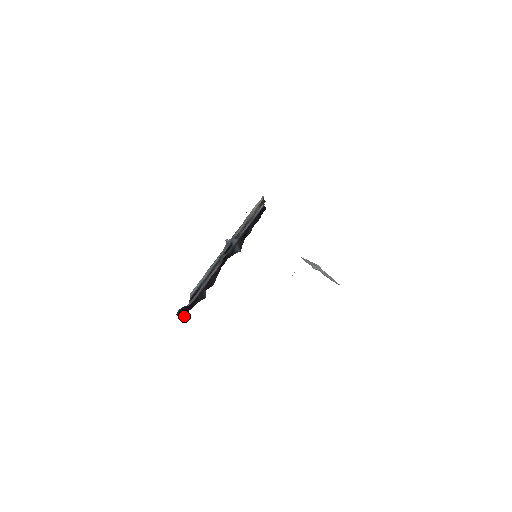
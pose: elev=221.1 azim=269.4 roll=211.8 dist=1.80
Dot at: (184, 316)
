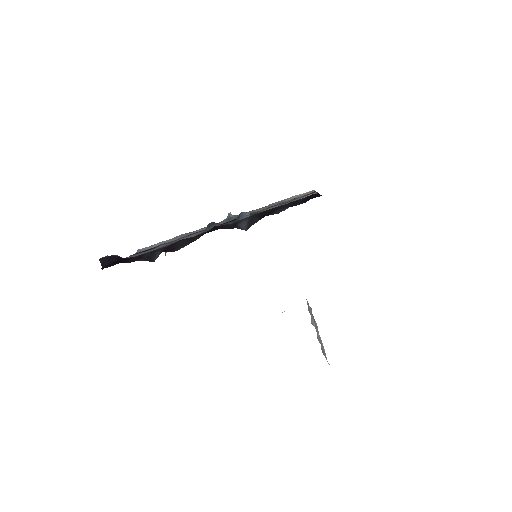
Dot at: (107, 266)
